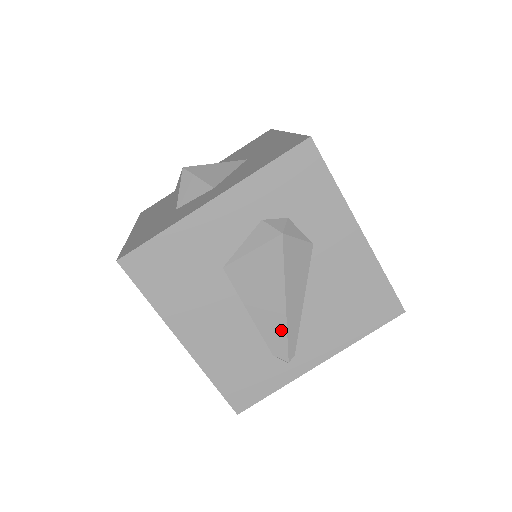
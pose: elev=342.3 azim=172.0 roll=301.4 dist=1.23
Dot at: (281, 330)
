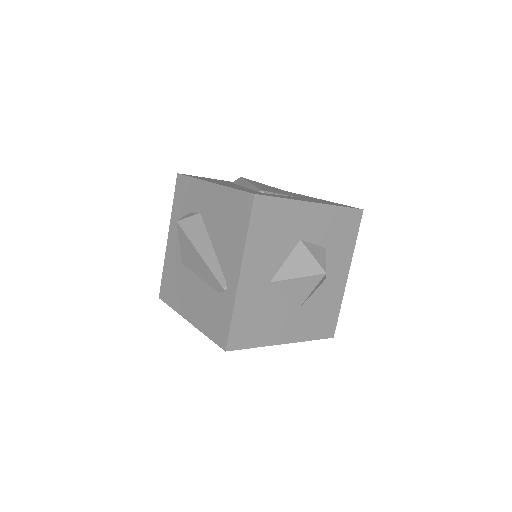
Dot at: (209, 272)
